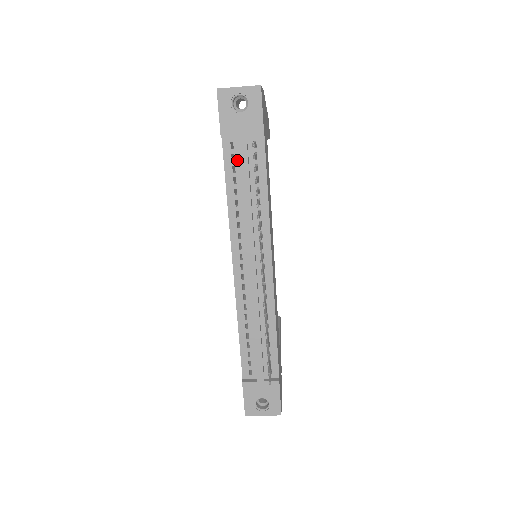
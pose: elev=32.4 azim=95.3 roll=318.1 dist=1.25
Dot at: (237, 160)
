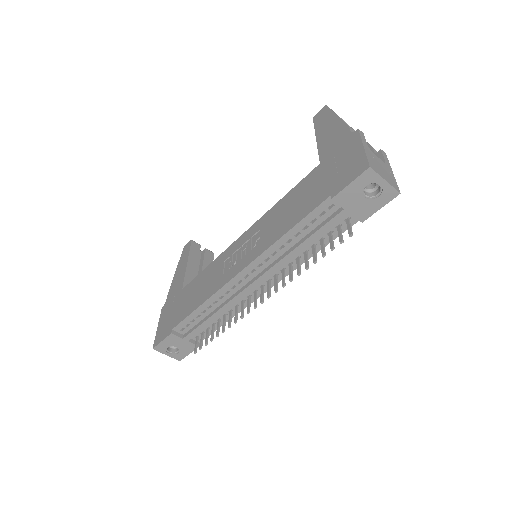
Dot at: (323, 218)
